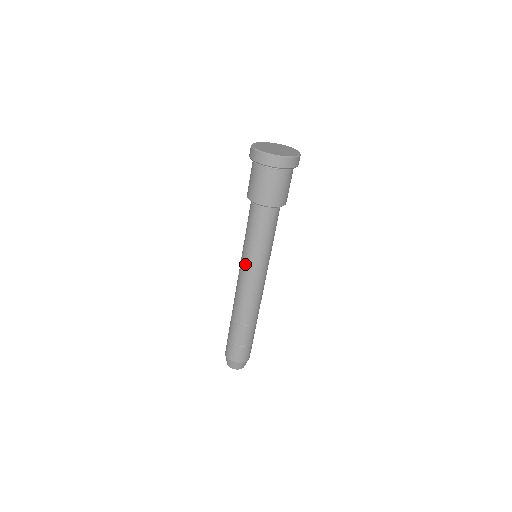
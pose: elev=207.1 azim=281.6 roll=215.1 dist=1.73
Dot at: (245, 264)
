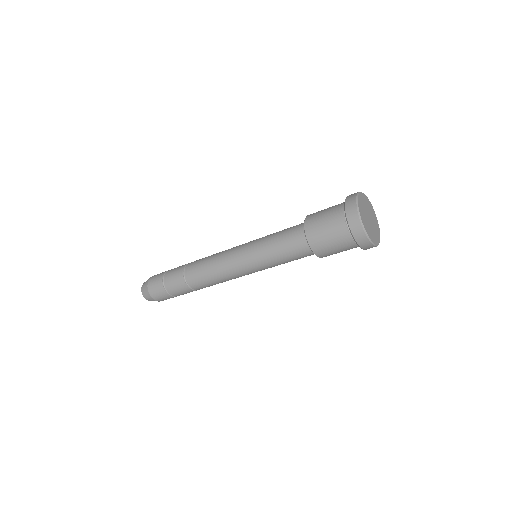
Dot at: (249, 270)
